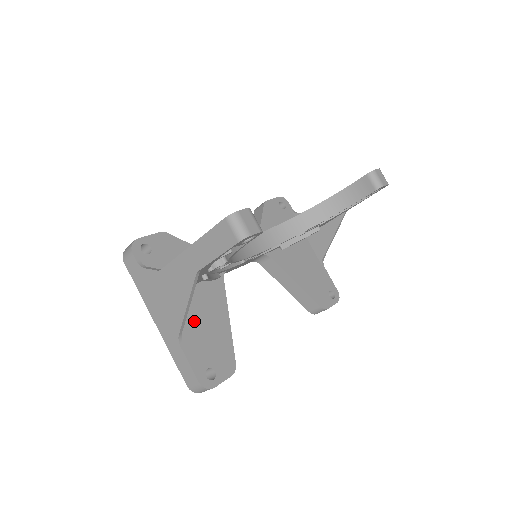
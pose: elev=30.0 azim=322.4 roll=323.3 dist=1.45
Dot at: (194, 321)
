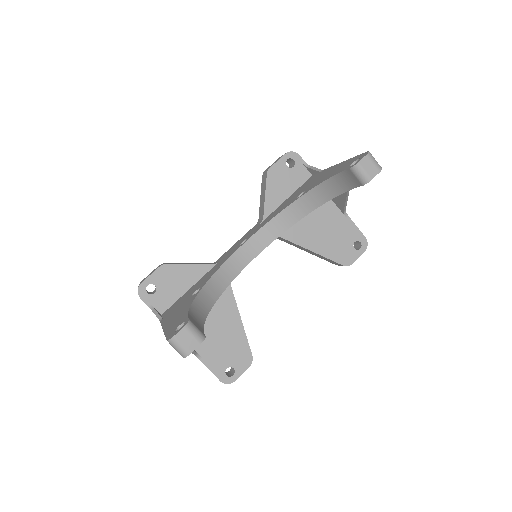
Dot at: (208, 334)
